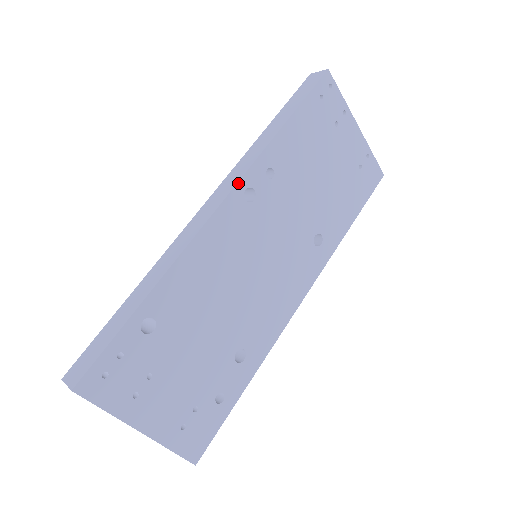
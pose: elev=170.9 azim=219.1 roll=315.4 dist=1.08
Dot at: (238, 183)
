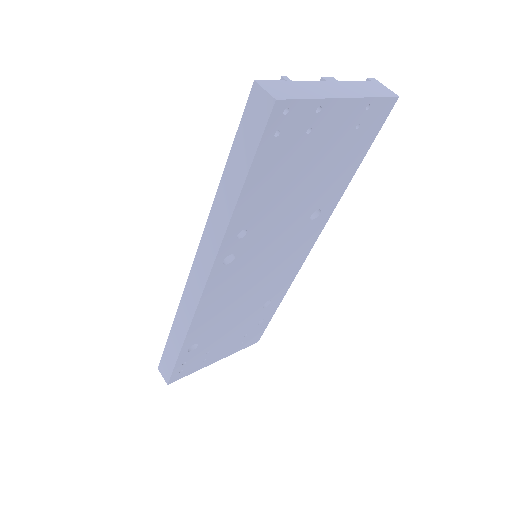
Dot at: (213, 265)
